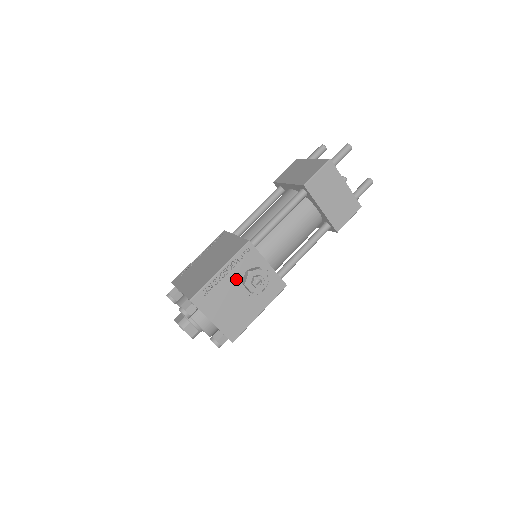
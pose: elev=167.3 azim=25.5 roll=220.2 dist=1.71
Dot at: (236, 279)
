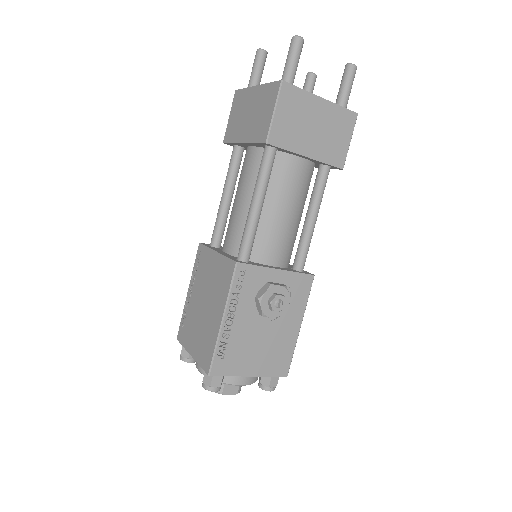
Dot at: (248, 314)
